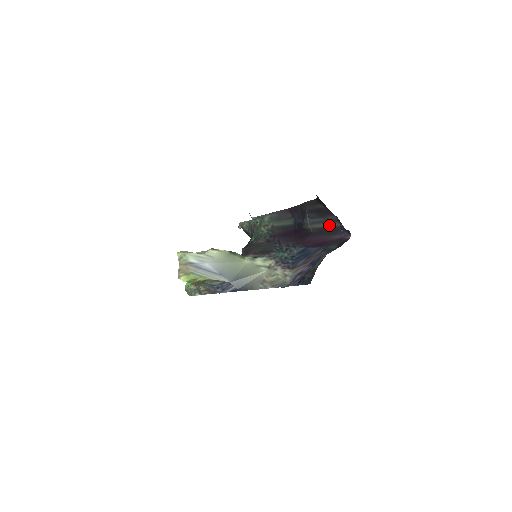
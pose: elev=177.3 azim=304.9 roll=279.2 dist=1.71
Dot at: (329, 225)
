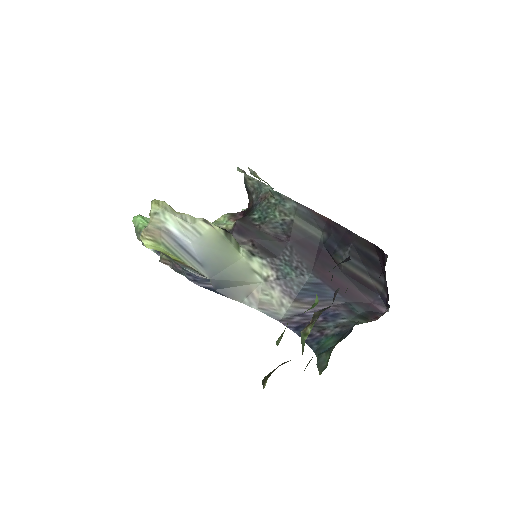
Dot at: (369, 280)
